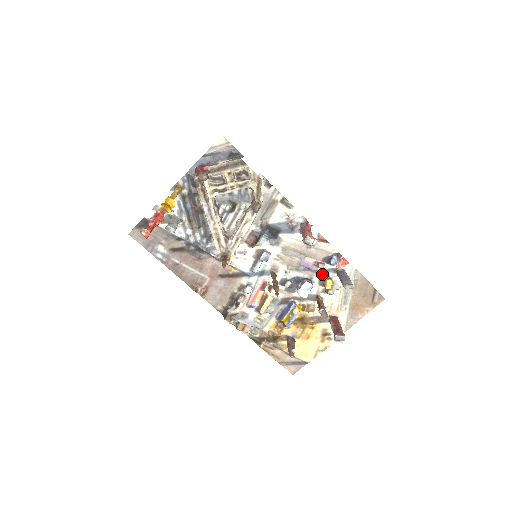
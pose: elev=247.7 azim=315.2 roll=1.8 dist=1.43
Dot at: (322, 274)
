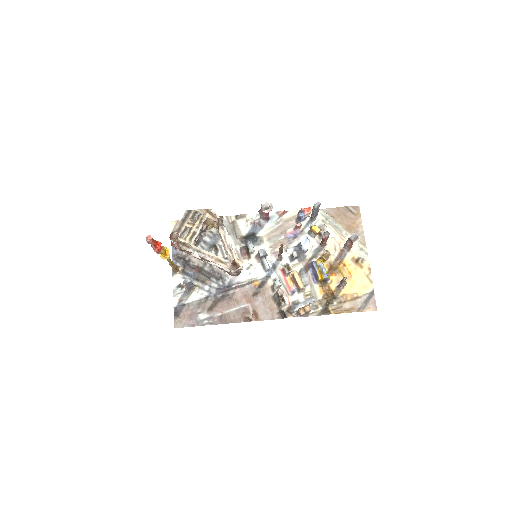
Dot at: (307, 231)
